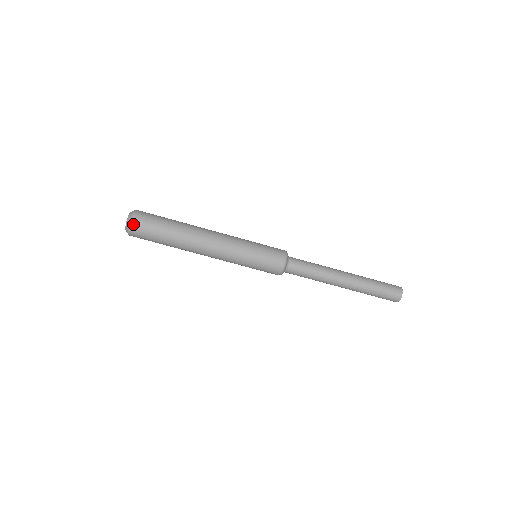
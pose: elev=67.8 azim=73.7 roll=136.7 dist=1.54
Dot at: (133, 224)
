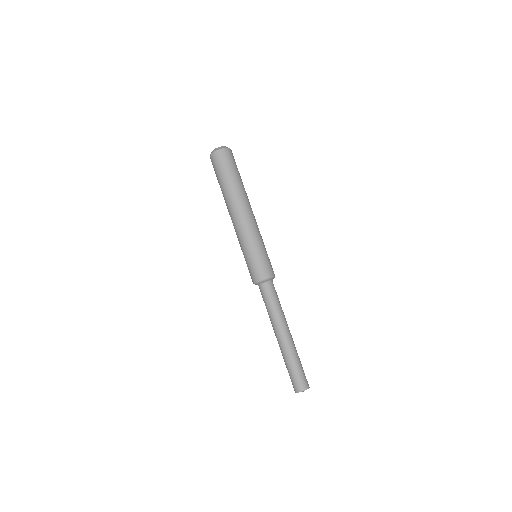
Dot at: (222, 151)
